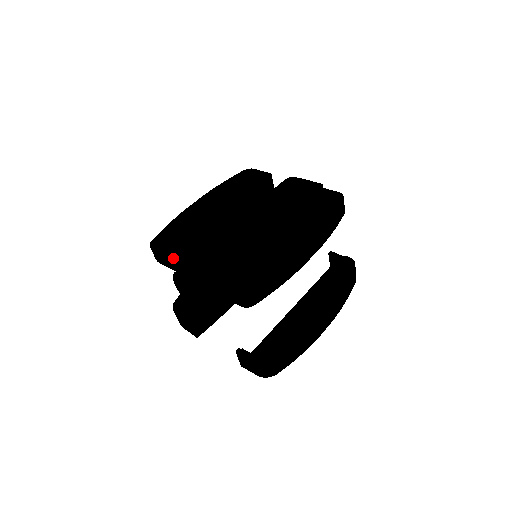
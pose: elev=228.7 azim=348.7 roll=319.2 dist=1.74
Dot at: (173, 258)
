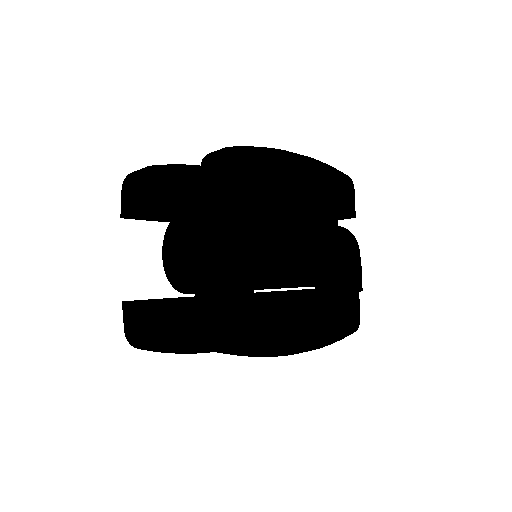
Dot at: (220, 201)
